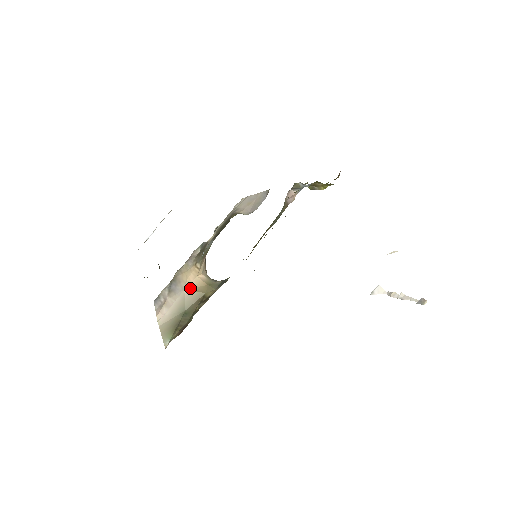
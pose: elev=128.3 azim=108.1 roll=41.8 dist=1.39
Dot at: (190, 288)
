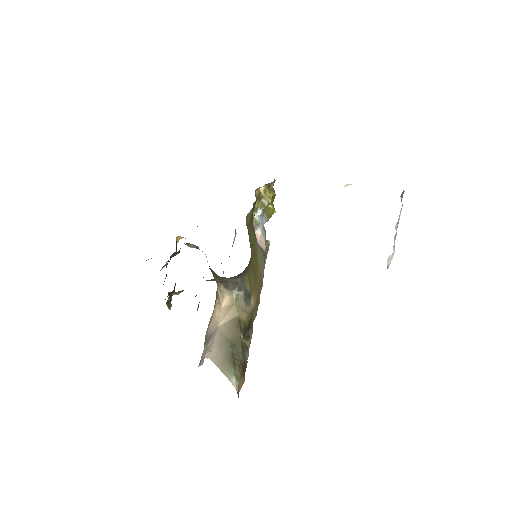
Dot at: (222, 321)
